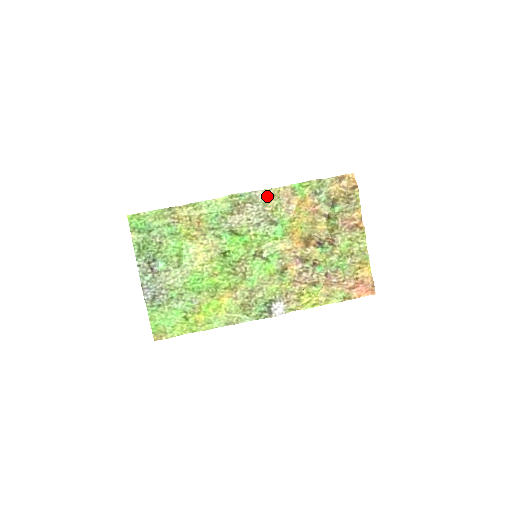
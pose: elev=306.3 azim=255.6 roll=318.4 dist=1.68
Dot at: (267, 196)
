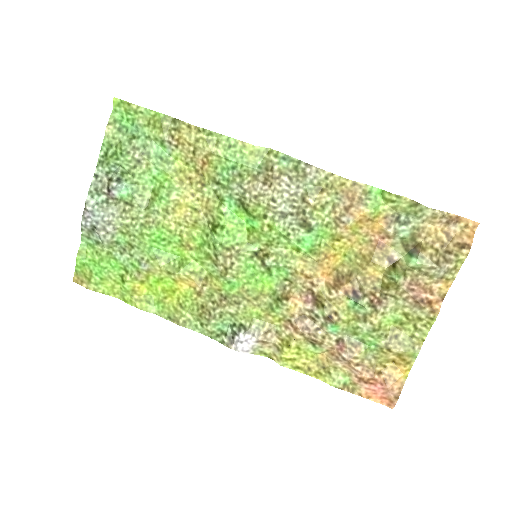
Dot at: (321, 181)
